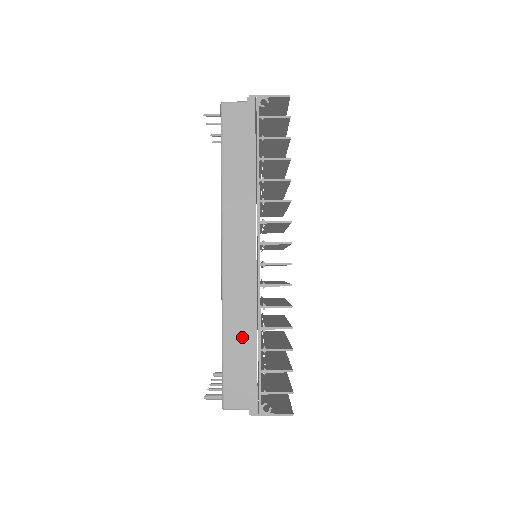
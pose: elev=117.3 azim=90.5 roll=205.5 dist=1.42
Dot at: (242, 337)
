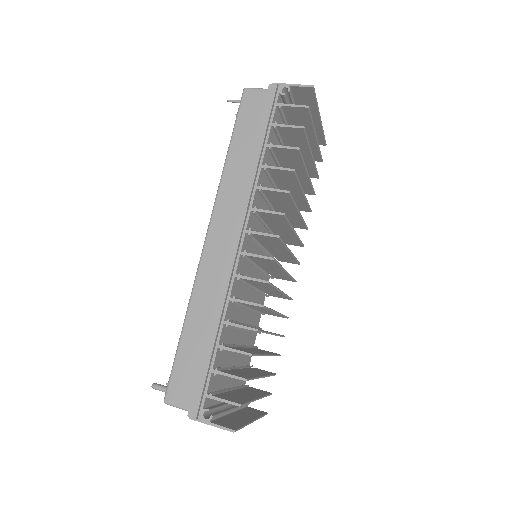
Dot at: (203, 327)
